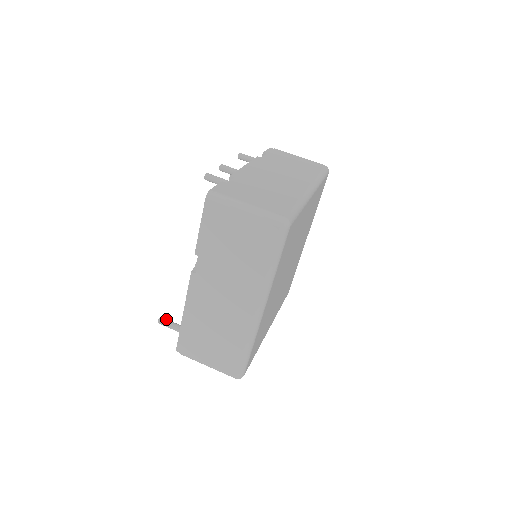
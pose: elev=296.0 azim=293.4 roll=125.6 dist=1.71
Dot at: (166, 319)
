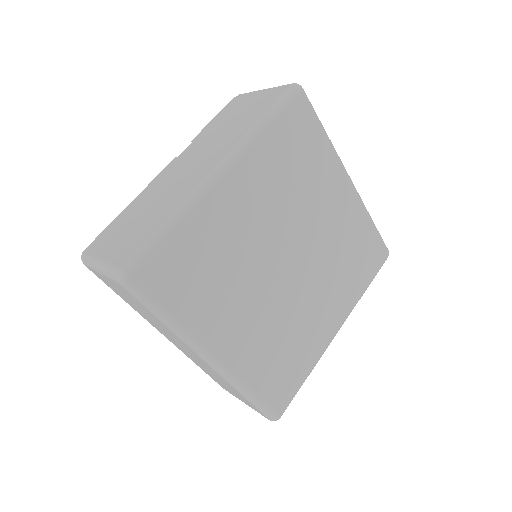
Dot at: occluded
